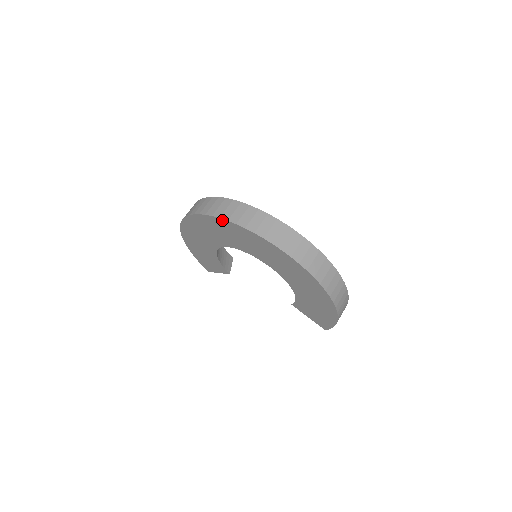
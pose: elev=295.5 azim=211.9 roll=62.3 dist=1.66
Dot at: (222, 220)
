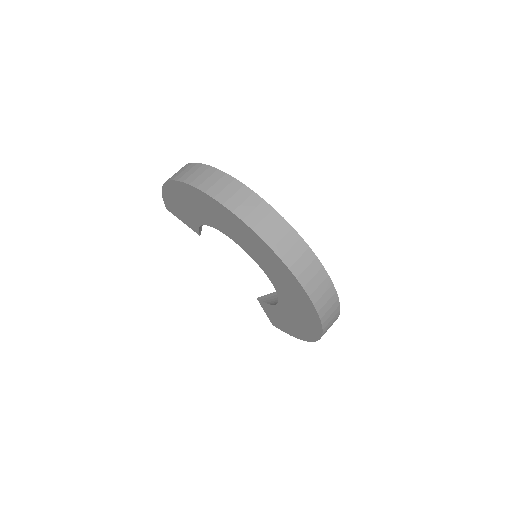
Dot at: (263, 242)
